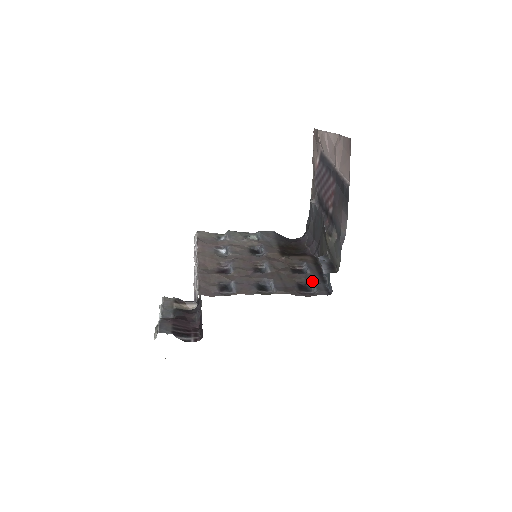
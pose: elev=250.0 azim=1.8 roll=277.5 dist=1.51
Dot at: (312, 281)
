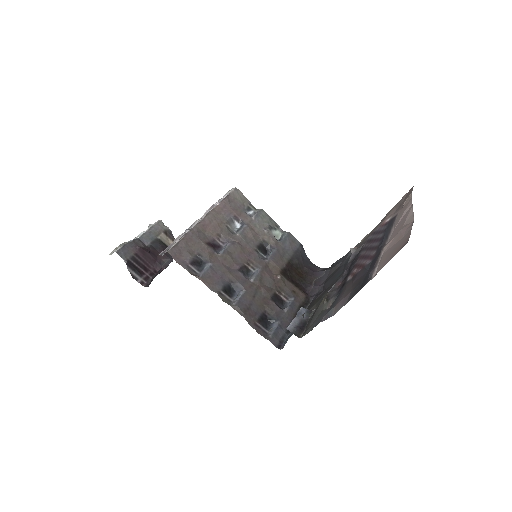
Dot at: (278, 322)
